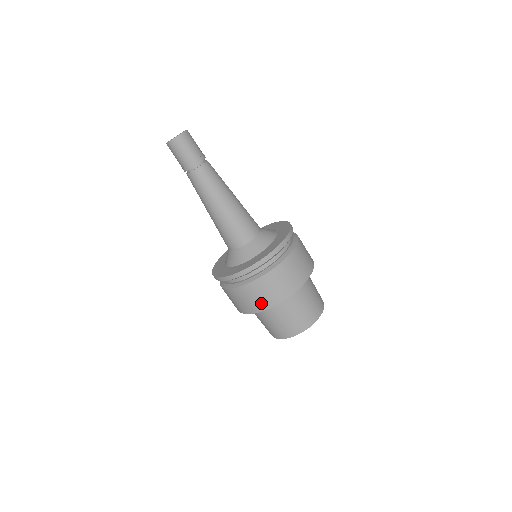
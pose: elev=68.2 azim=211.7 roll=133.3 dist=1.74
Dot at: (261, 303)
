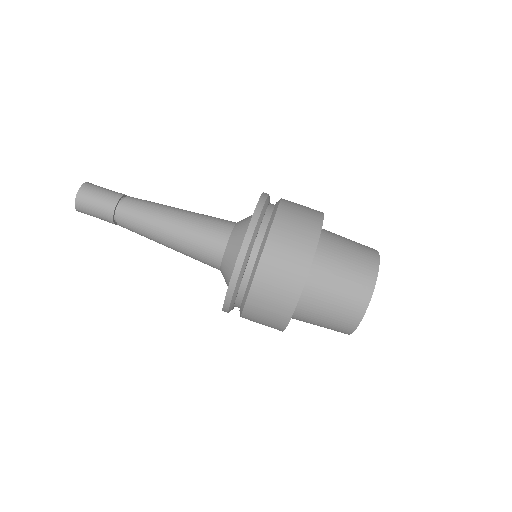
Dot at: (281, 309)
